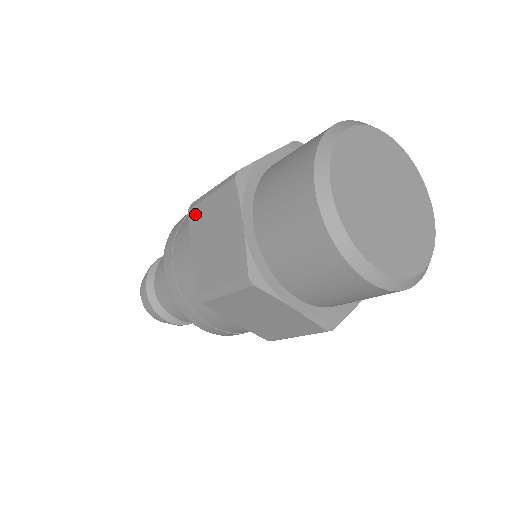
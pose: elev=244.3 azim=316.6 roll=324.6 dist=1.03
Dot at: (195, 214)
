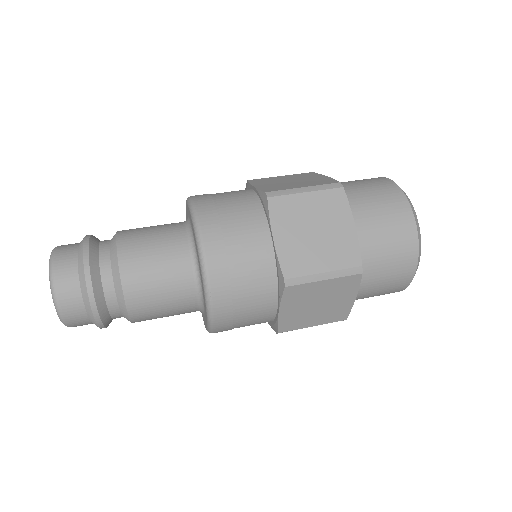
Dot at: (281, 203)
